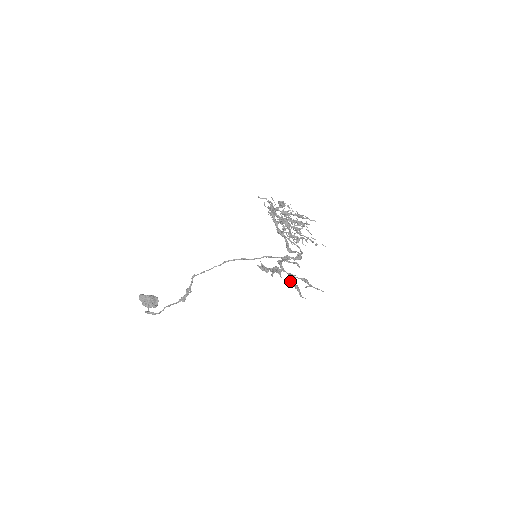
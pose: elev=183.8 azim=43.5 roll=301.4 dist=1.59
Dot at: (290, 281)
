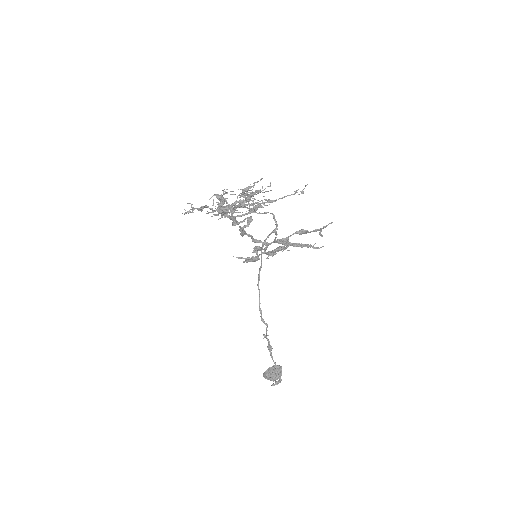
Dot at: (286, 246)
